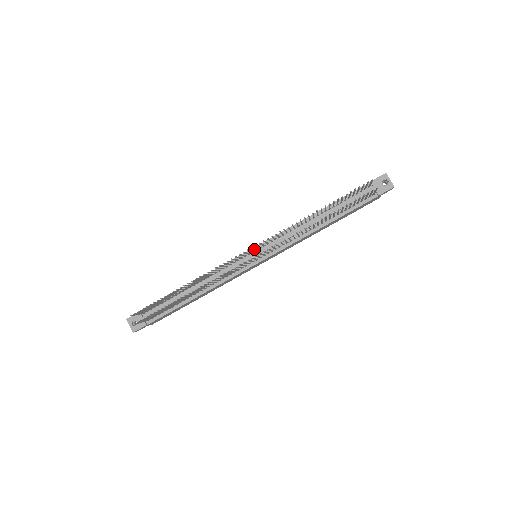
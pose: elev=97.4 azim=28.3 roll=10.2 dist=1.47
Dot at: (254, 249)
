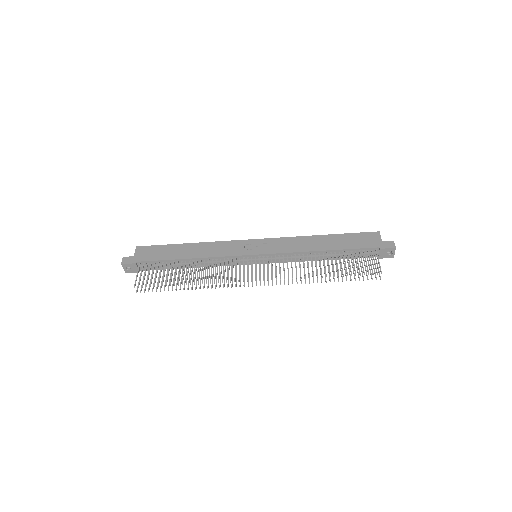
Dot at: (259, 268)
